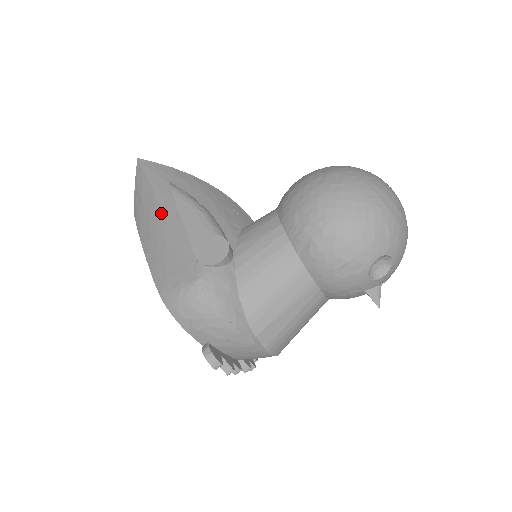
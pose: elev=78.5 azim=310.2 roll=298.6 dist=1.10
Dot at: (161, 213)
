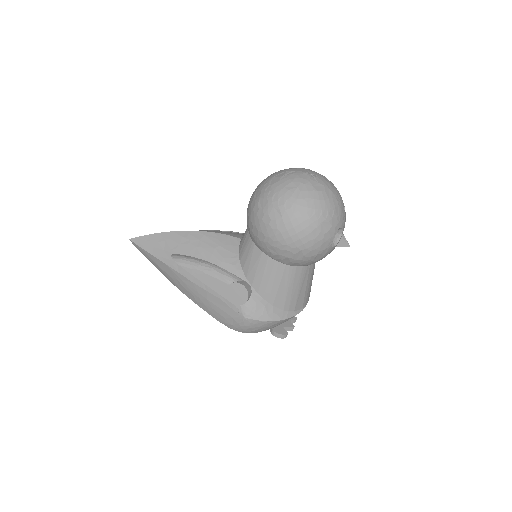
Dot at: (184, 278)
